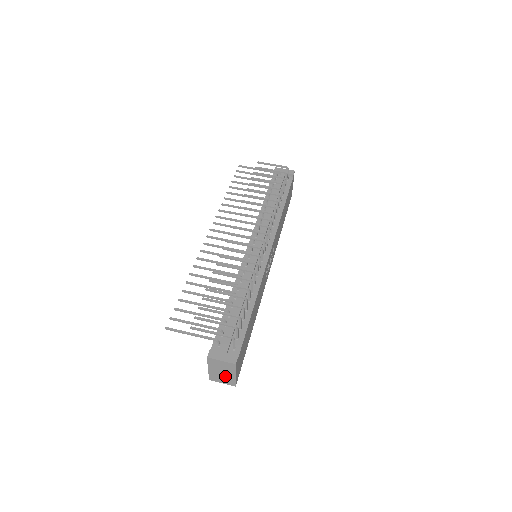
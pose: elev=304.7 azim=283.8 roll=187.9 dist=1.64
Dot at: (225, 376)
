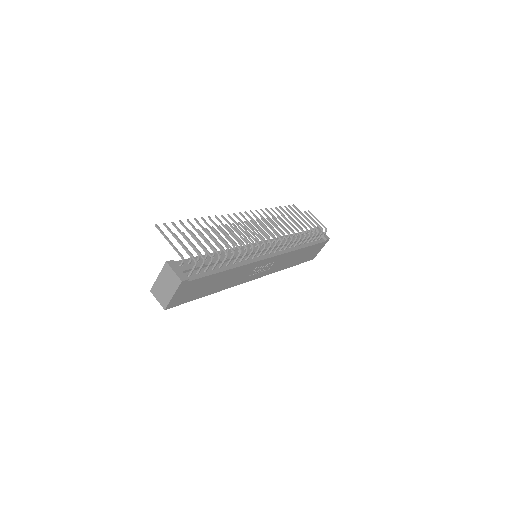
Dot at: (165, 292)
